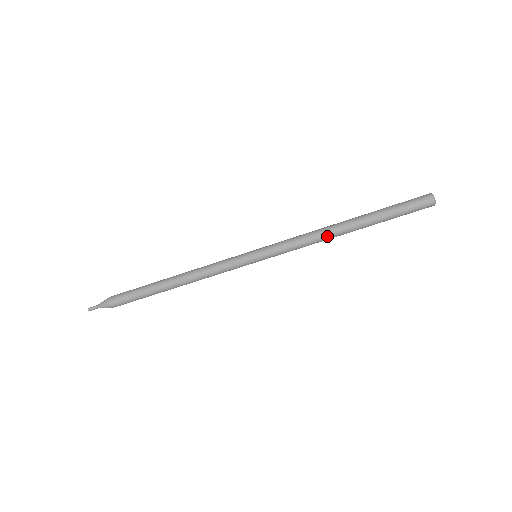
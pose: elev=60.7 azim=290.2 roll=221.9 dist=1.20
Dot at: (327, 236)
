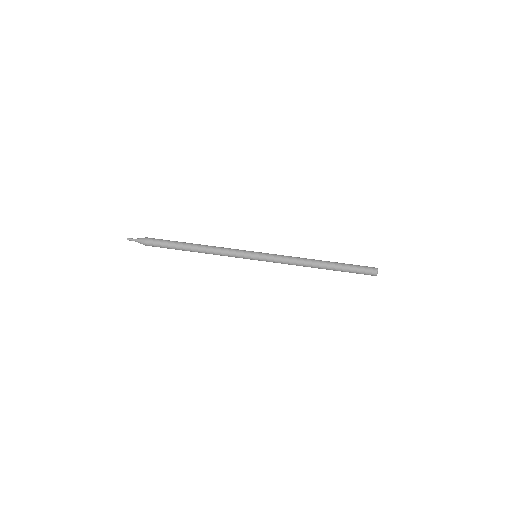
Dot at: (306, 260)
